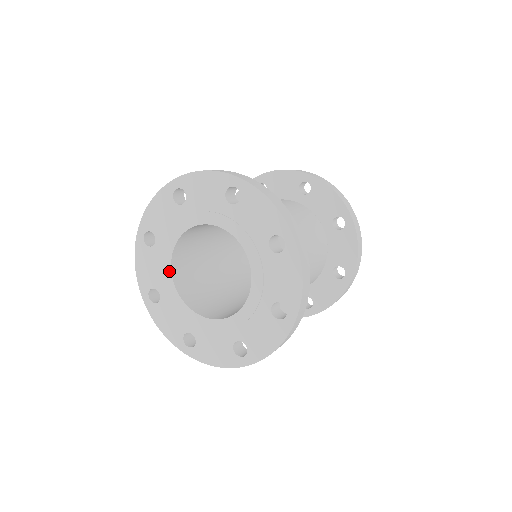
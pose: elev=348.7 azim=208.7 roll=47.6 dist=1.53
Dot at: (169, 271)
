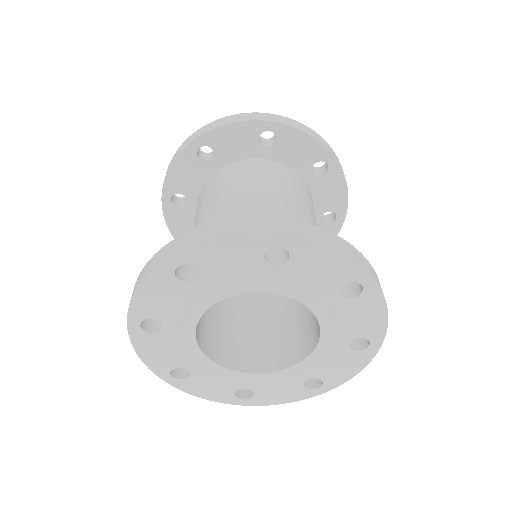
Dot at: (198, 316)
